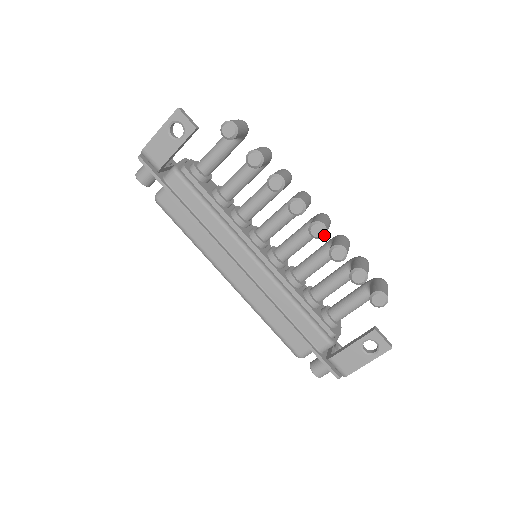
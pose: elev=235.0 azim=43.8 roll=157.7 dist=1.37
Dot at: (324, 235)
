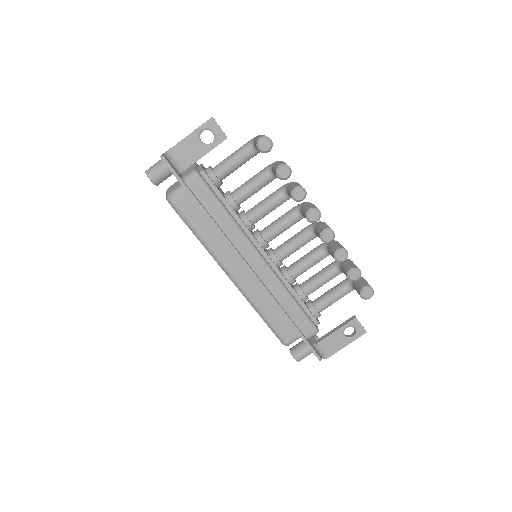
Dot at: (332, 240)
